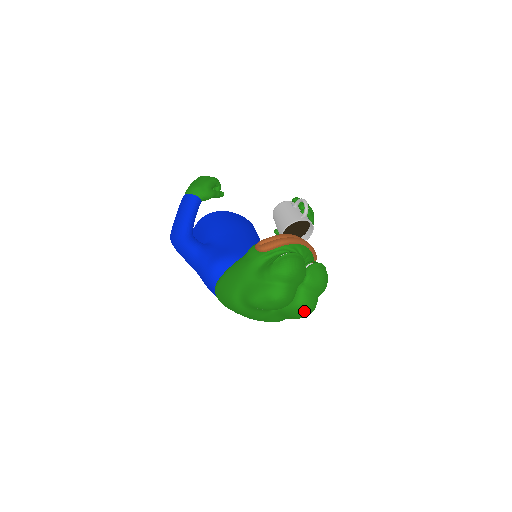
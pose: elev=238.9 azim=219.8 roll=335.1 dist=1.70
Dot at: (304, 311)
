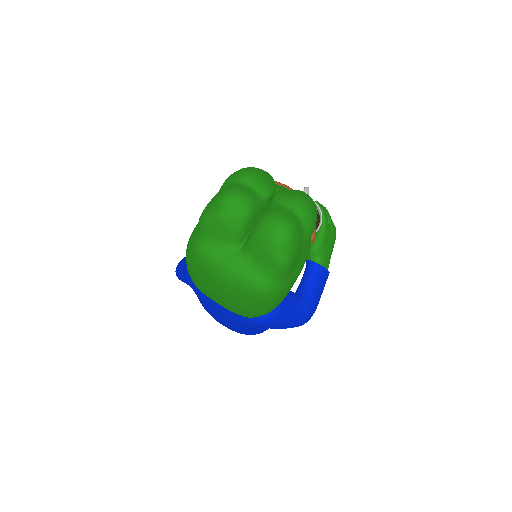
Dot at: (273, 226)
